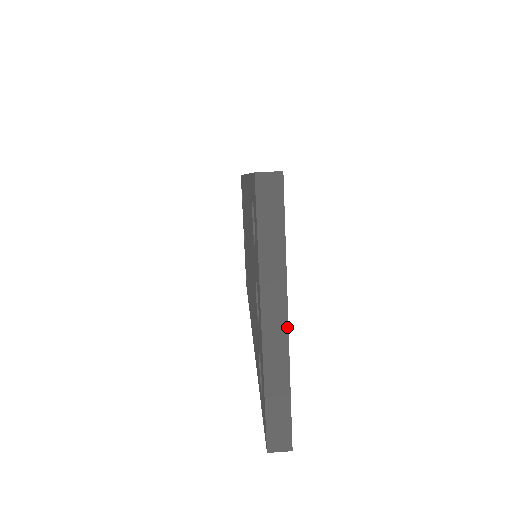
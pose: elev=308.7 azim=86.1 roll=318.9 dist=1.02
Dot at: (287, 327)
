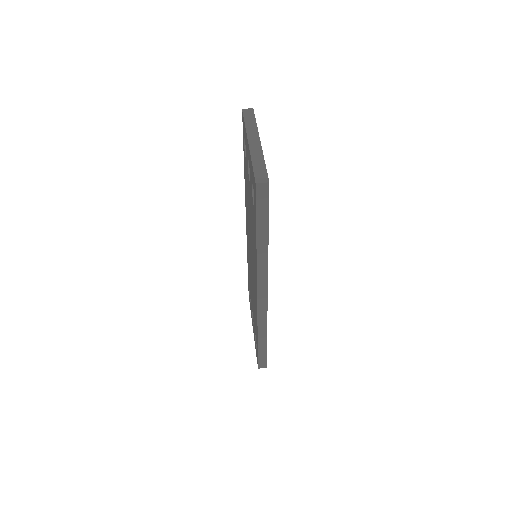
Dot at: (260, 144)
